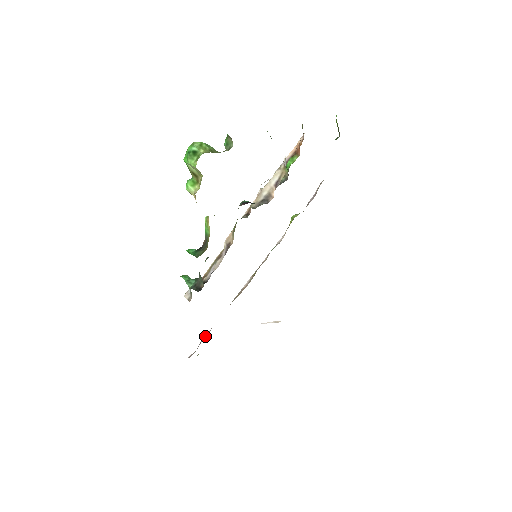
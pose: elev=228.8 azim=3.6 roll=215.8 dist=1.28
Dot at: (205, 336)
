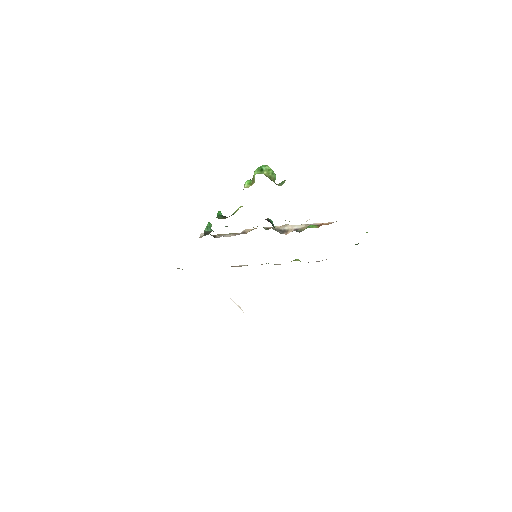
Dot at: occluded
